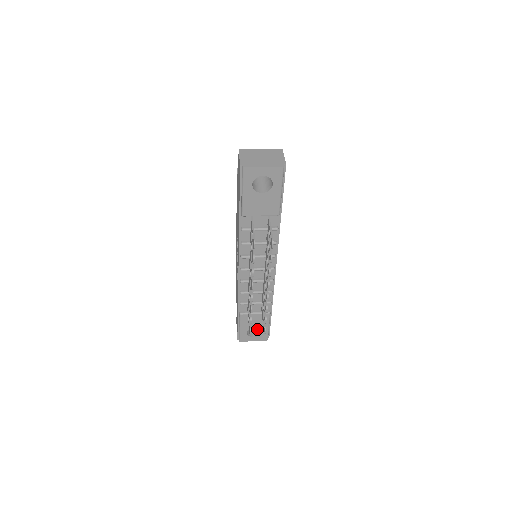
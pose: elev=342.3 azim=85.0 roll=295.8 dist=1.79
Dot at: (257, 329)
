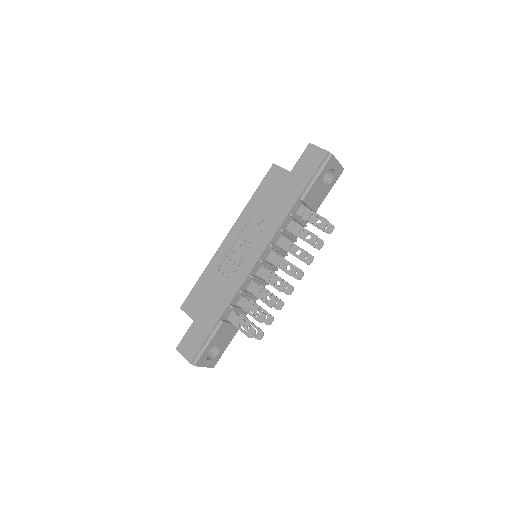
Dot at: occluded
